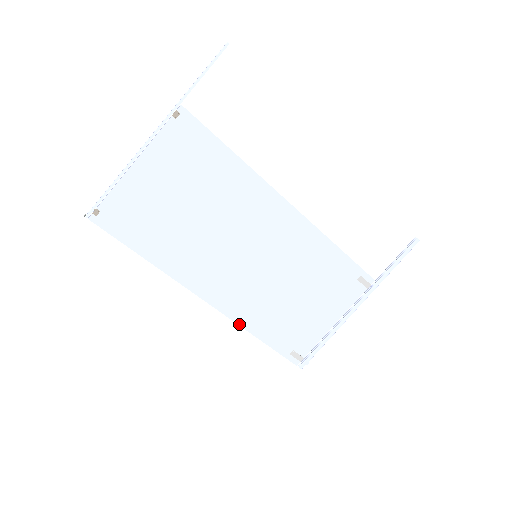
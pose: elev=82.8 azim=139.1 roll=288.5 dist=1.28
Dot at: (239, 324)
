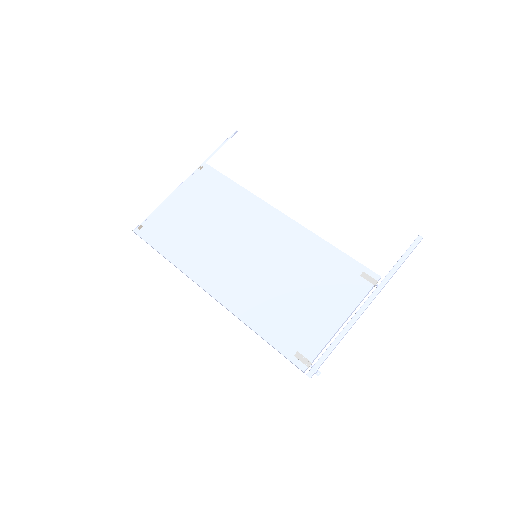
Dot at: (239, 318)
